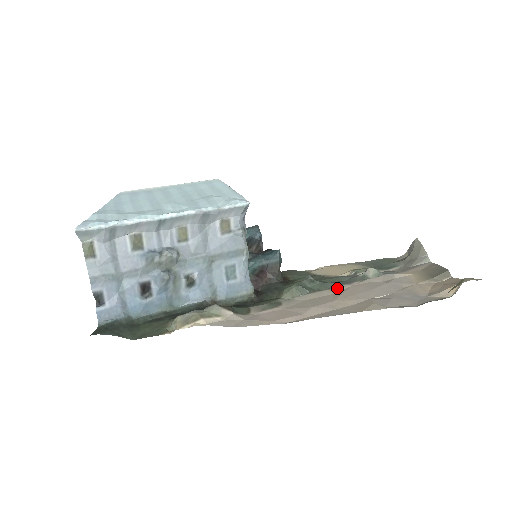
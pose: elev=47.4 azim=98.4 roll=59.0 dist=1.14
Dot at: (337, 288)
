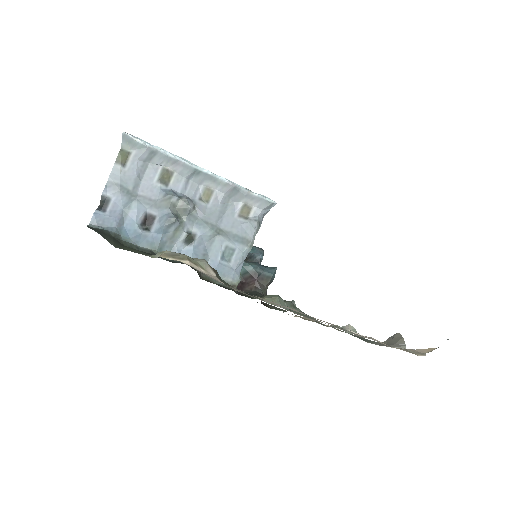
Dot at: (315, 320)
